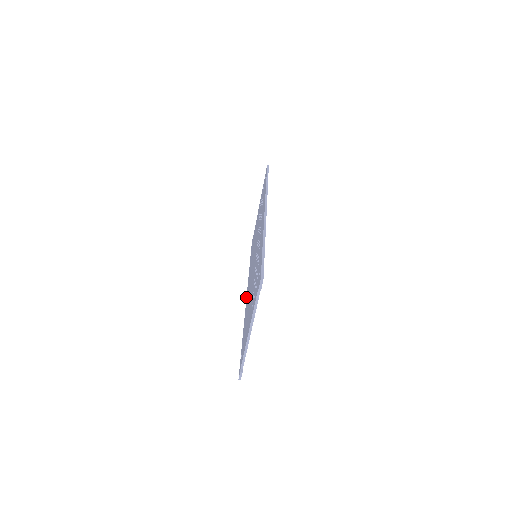
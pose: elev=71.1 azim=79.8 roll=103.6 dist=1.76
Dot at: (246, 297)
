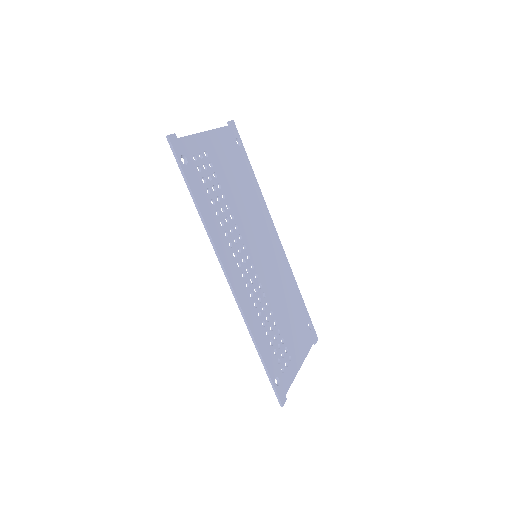
Dot at: occluded
